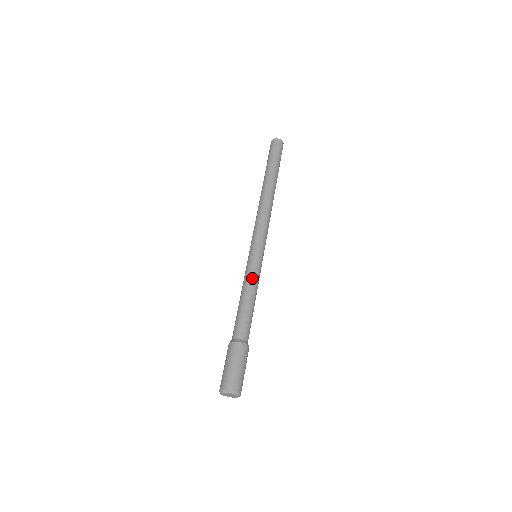
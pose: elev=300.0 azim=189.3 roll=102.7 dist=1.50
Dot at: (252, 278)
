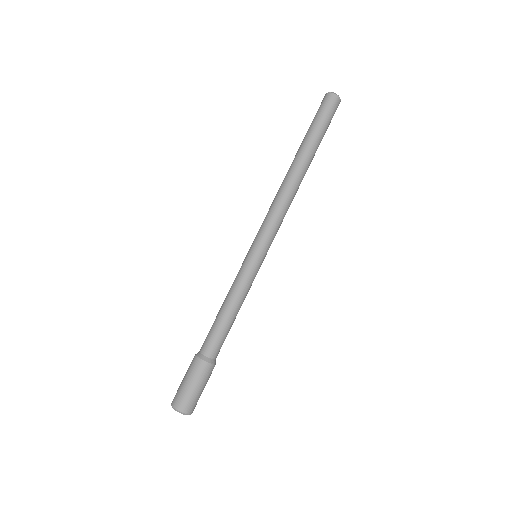
Dot at: (235, 284)
